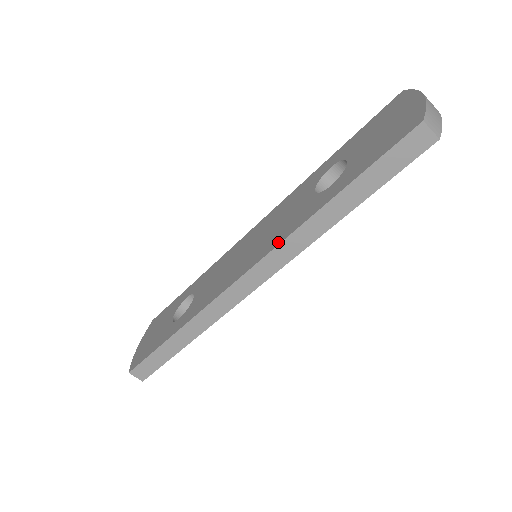
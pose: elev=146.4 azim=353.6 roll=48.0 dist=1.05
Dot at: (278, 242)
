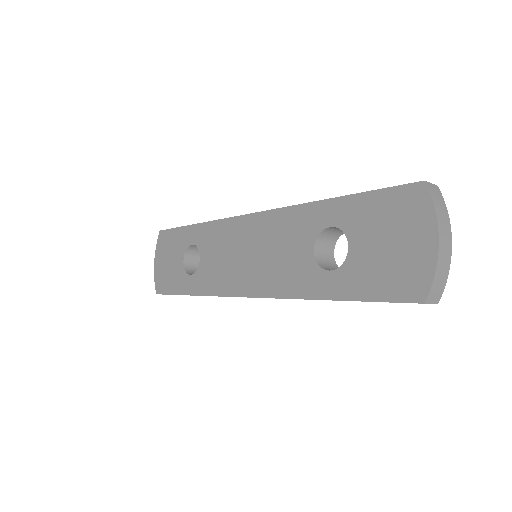
Dot at: (278, 294)
